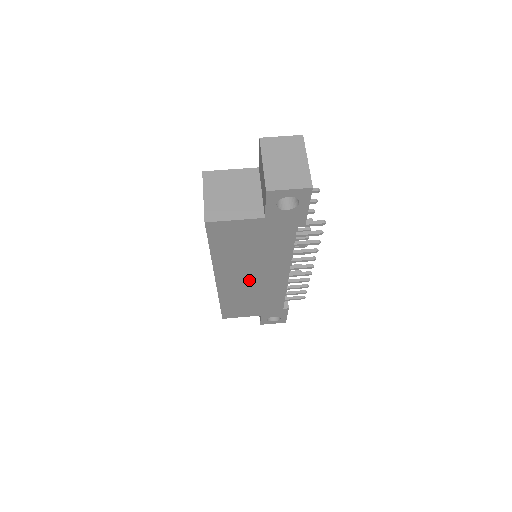
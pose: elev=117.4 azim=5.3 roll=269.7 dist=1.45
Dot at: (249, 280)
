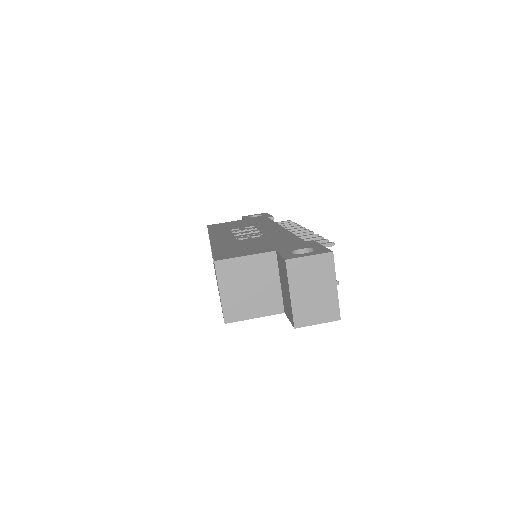
Dot at: occluded
